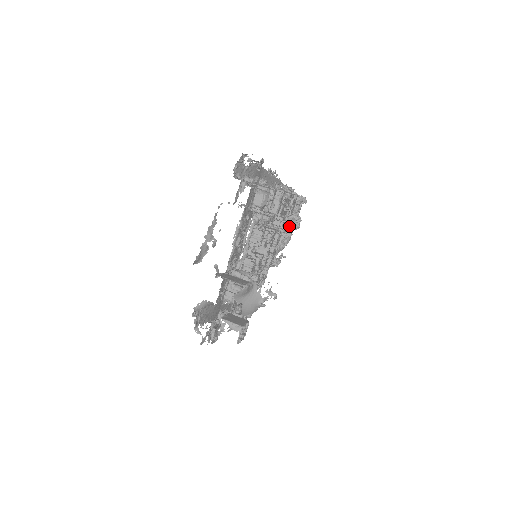
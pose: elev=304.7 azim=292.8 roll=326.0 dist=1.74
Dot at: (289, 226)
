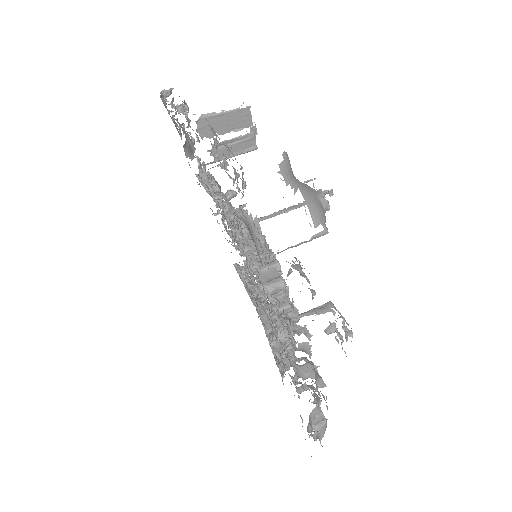
Dot at: (260, 297)
